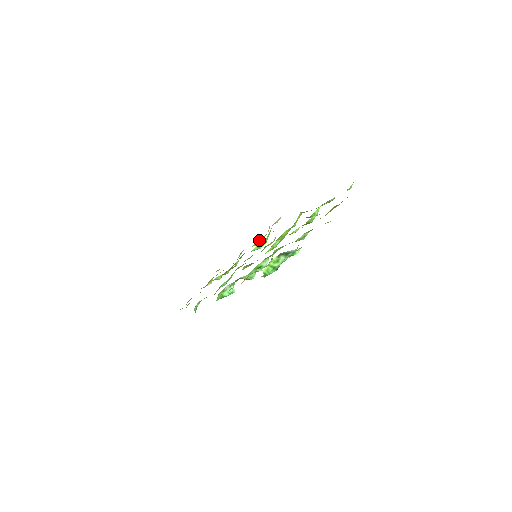
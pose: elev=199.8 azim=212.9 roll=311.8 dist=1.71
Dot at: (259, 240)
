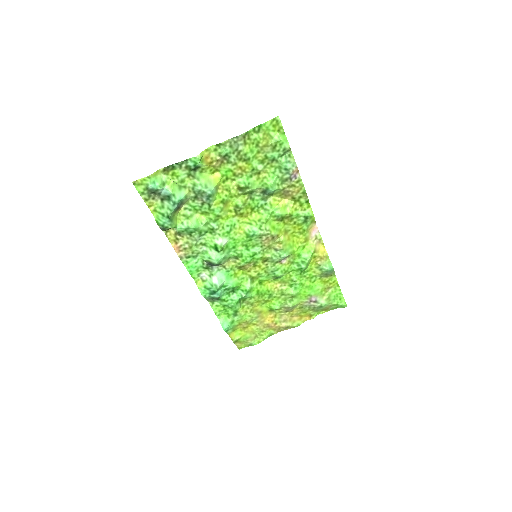
Dot at: (315, 264)
